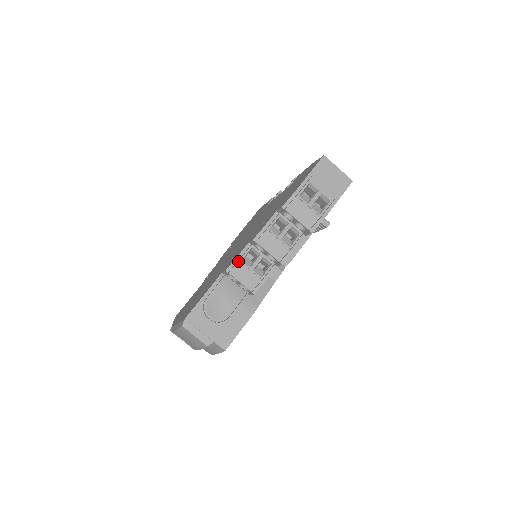
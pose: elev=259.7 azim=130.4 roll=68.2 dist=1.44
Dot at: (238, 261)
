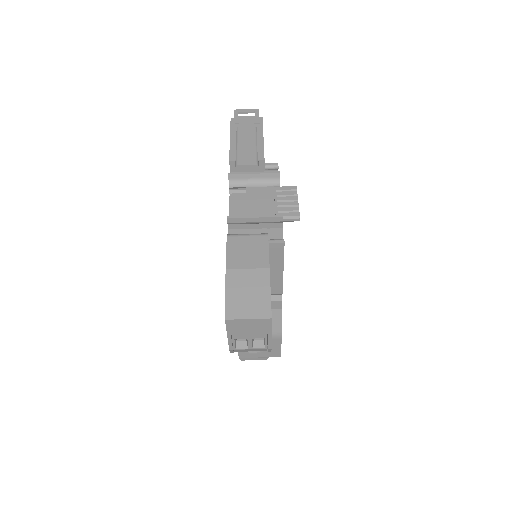
Dot at: occluded
